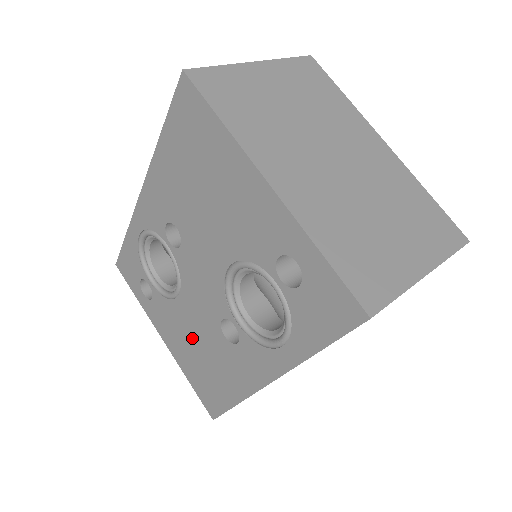
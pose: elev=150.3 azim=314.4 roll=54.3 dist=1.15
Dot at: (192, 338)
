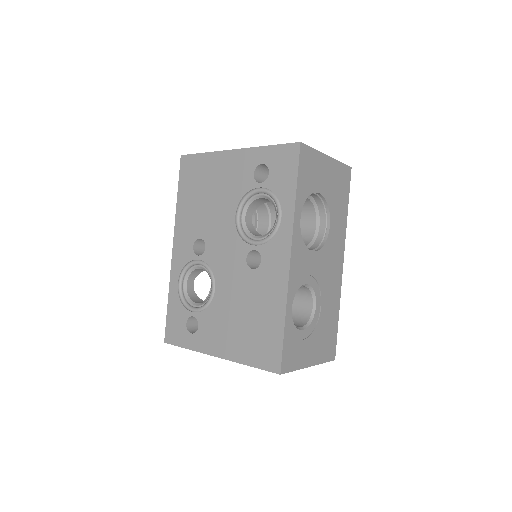
Dot at: (235, 311)
